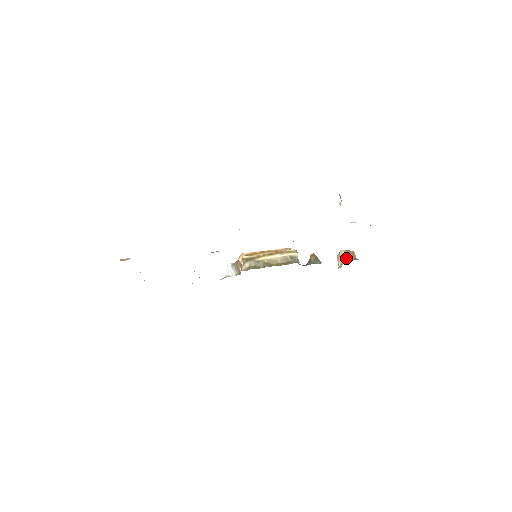
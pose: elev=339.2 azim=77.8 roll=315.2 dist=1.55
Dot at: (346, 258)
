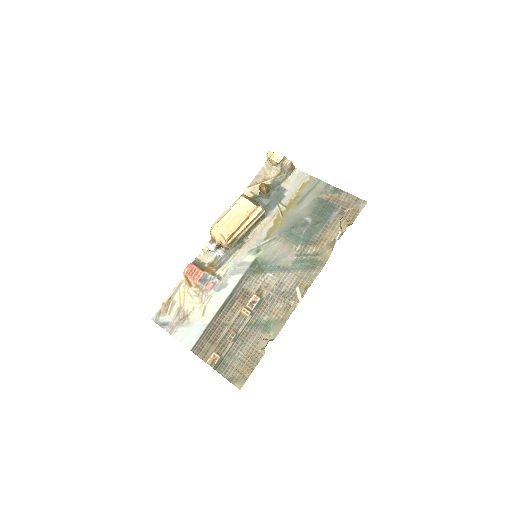
Dot at: (288, 173)
